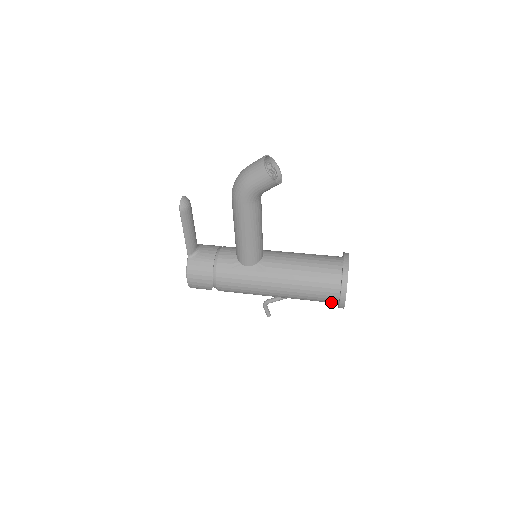
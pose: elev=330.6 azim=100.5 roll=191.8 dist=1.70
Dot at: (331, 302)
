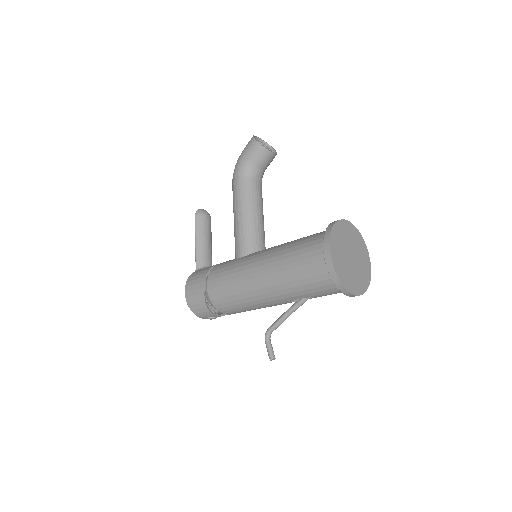
Dot at: (323, 275)
